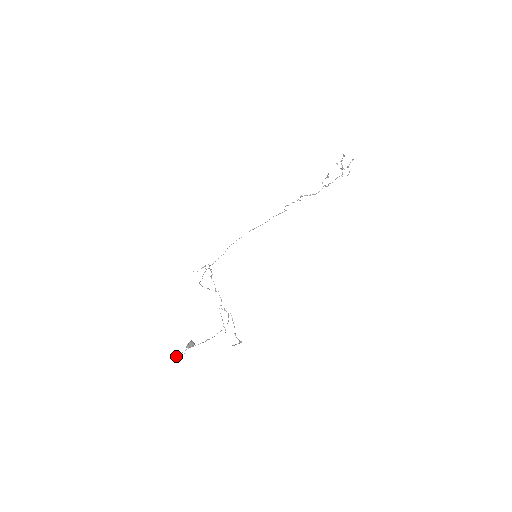
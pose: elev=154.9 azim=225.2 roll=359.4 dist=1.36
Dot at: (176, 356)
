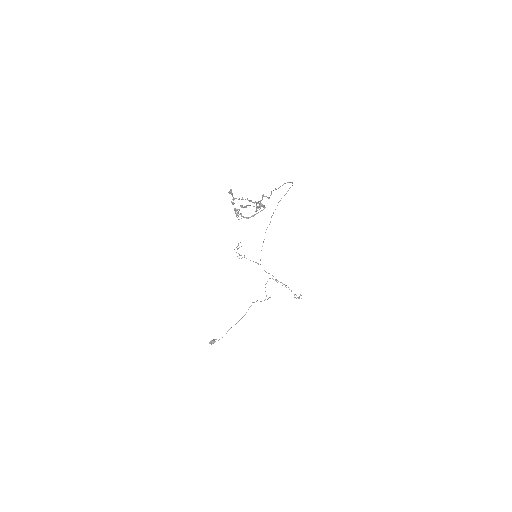
Dot at: (254, 302)
